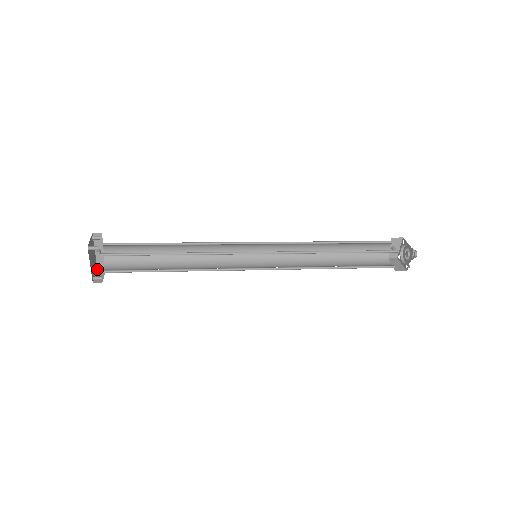
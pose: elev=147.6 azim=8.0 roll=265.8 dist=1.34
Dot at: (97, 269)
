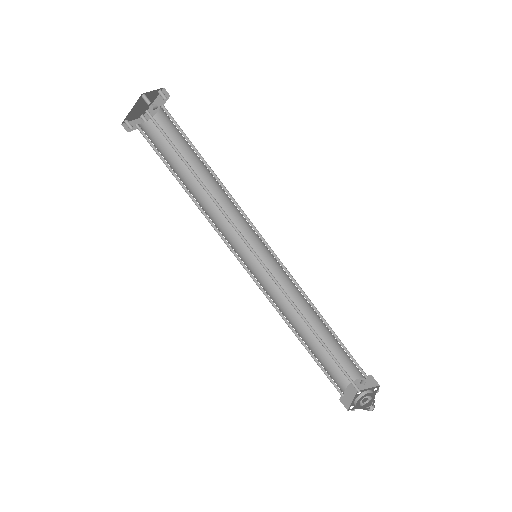
Dot at: (141, 117)
